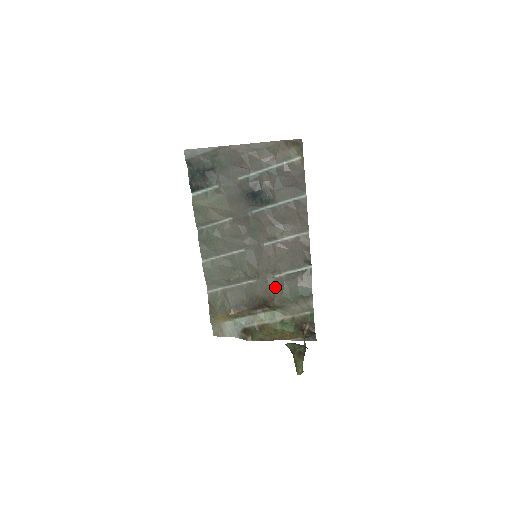
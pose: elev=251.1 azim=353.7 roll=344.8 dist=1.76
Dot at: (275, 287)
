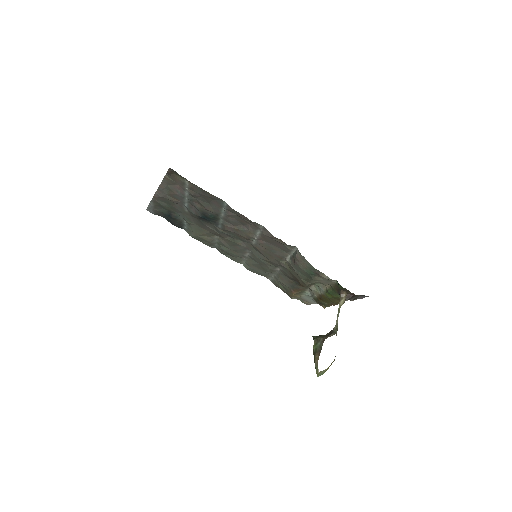
Dot at: (292, 272)
